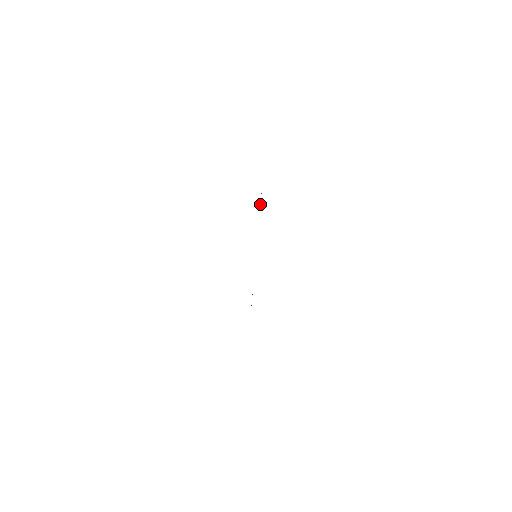
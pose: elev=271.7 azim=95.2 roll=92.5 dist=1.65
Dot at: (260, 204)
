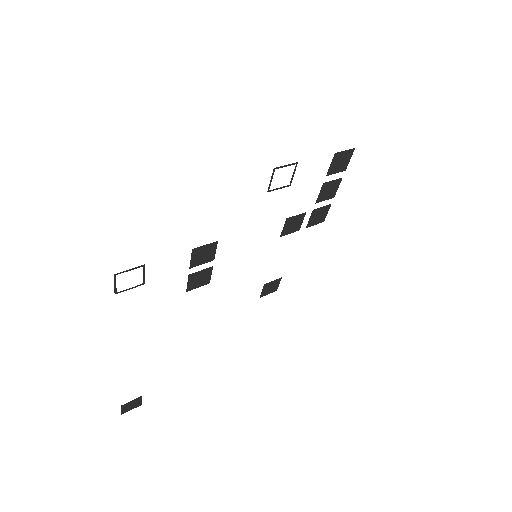
Dot at: (335, 167)
